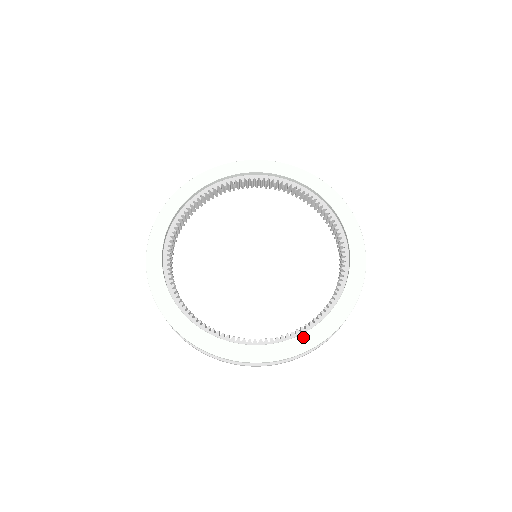
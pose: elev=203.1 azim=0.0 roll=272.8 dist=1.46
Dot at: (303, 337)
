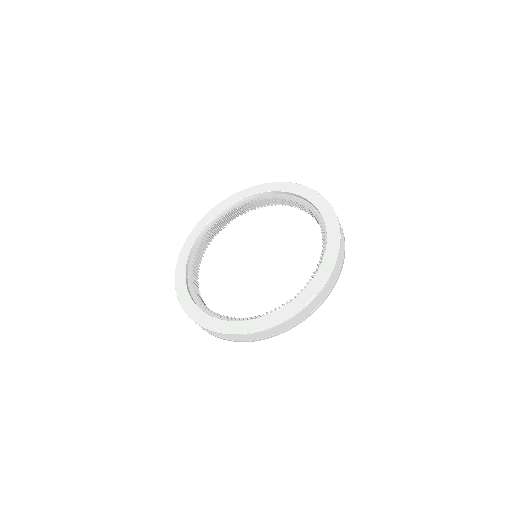
Dot at: (226, 323)
